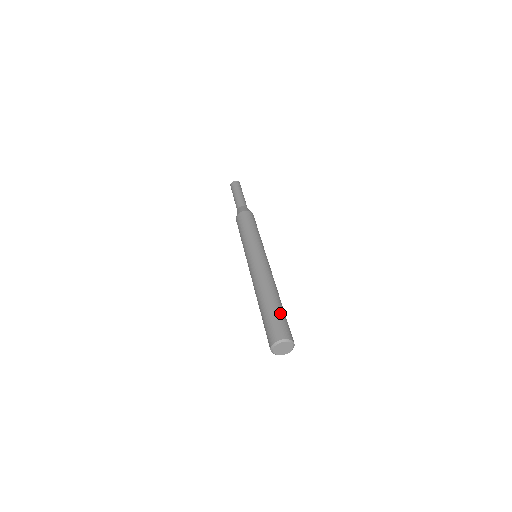
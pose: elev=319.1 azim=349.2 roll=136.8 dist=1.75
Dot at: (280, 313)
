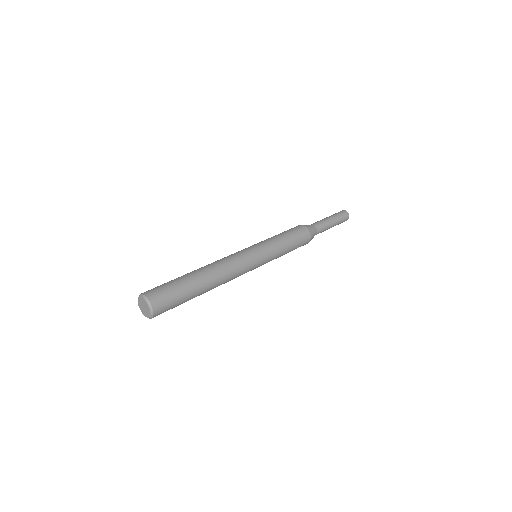
Dot at: (177, 282)
